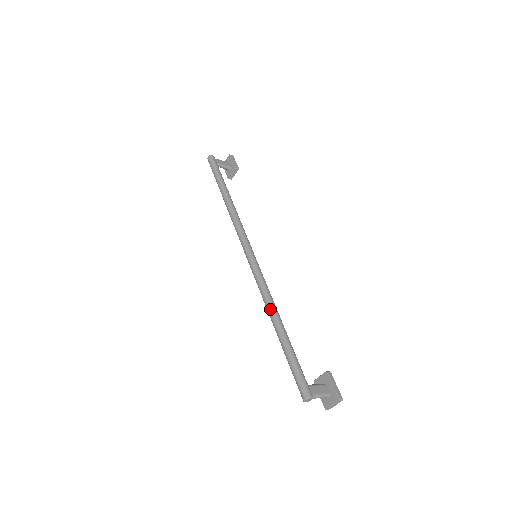
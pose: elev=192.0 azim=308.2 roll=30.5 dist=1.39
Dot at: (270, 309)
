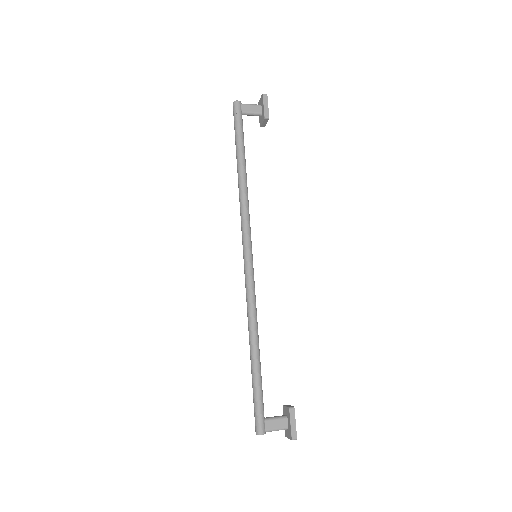
Dot at: (249, 330)
